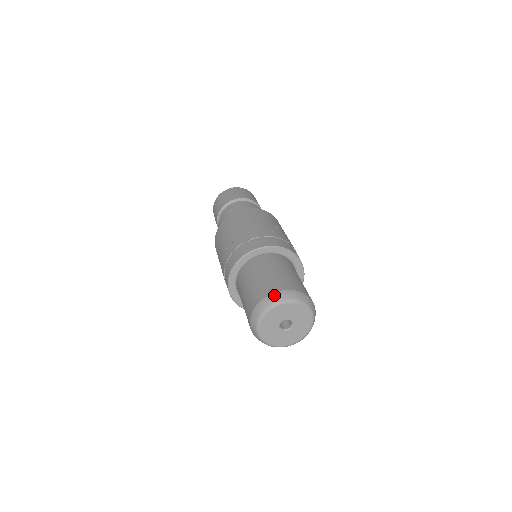
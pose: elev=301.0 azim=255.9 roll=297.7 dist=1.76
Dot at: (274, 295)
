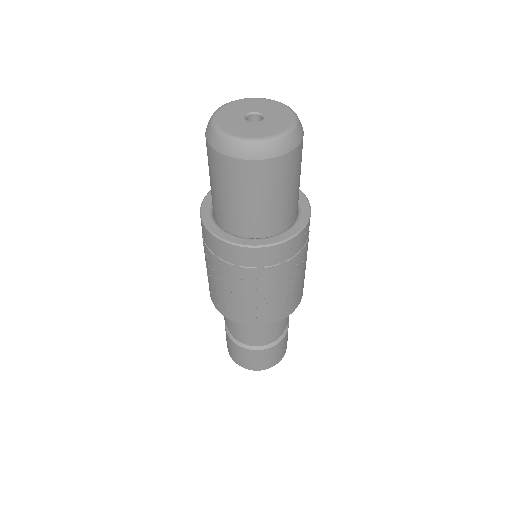
Dot at: occluded
